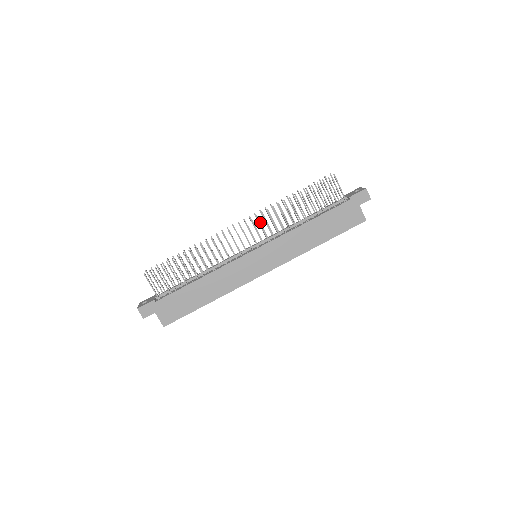
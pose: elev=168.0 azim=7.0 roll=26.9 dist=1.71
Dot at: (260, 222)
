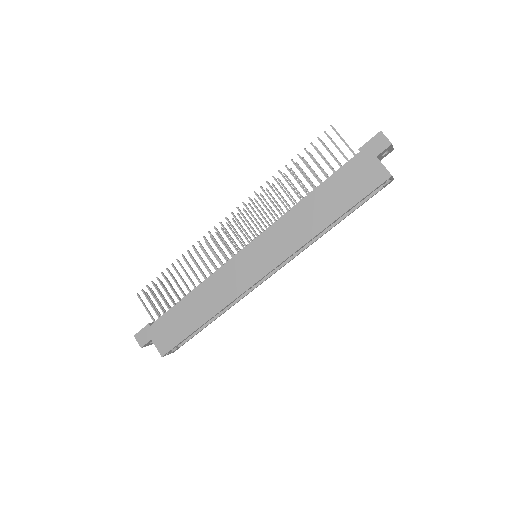
Dot at: (249, 210)
